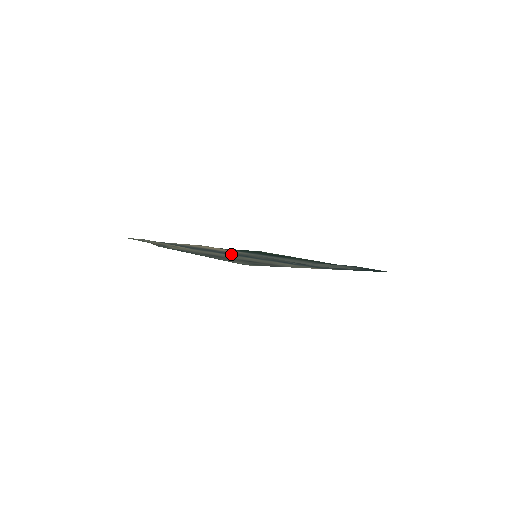
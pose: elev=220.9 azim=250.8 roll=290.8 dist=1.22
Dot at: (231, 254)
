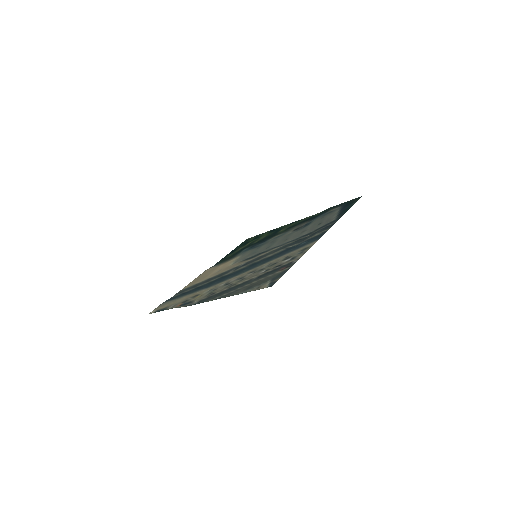
Dot at: (240, 271)
